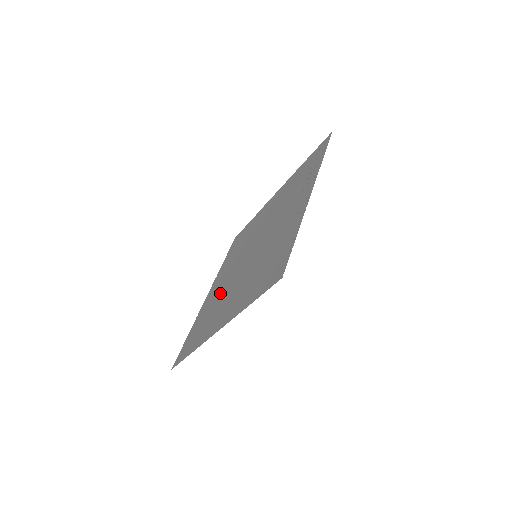
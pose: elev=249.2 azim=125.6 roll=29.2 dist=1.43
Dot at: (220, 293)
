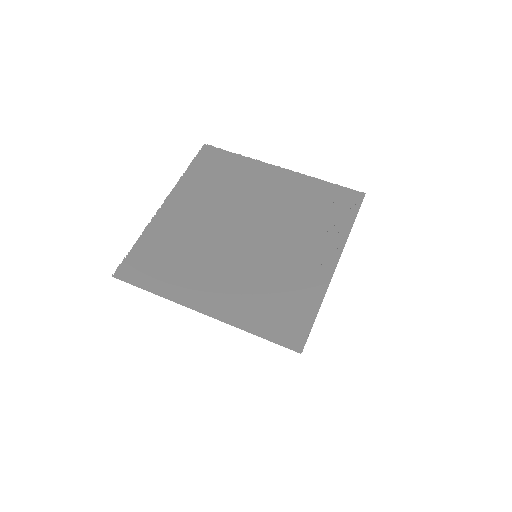
Dot at: (195, 241)
